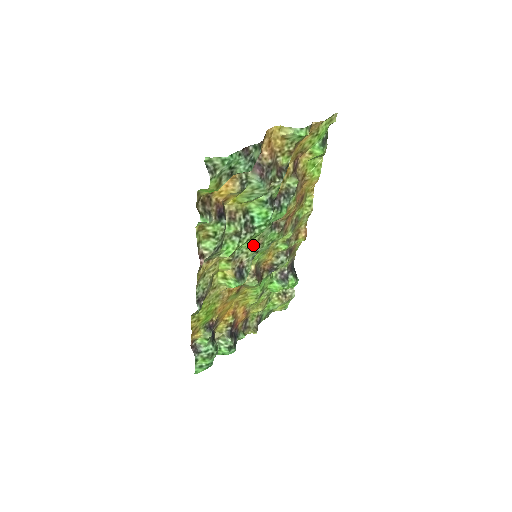
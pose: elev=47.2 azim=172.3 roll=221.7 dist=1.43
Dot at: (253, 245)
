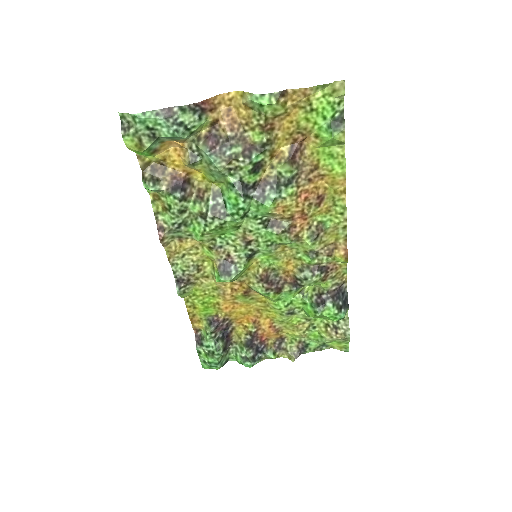
Dot at: (240, 238)
